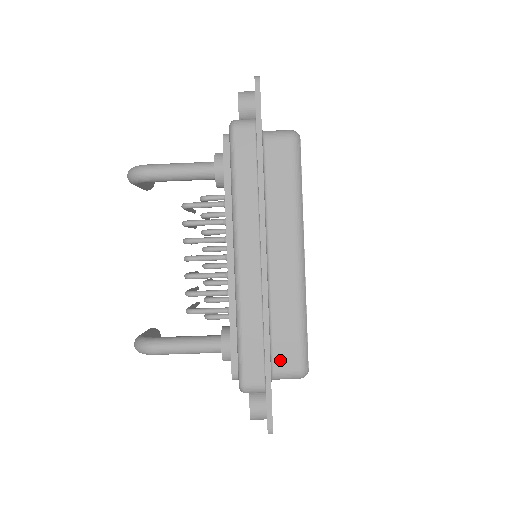
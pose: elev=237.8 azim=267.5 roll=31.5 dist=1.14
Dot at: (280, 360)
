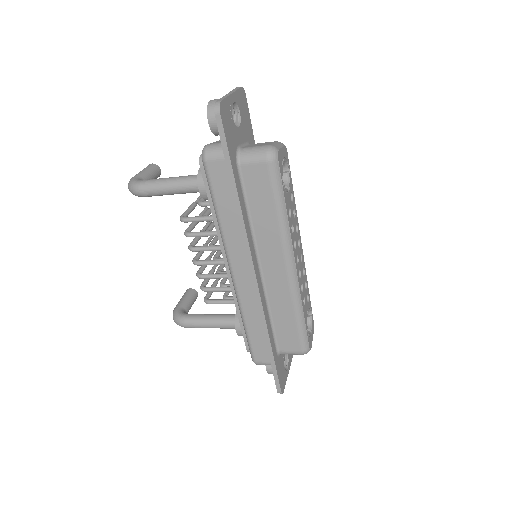
Dot at: (283, 344)
